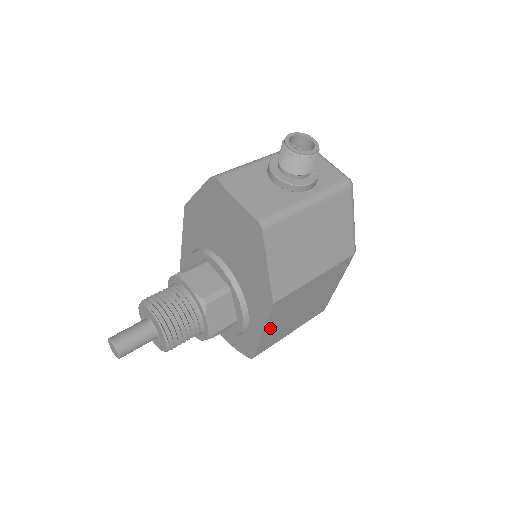
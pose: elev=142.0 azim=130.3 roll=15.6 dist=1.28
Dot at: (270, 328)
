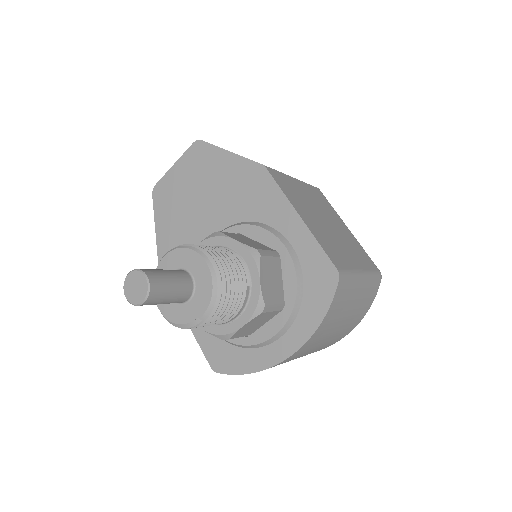
Dot at: (305, 217)
